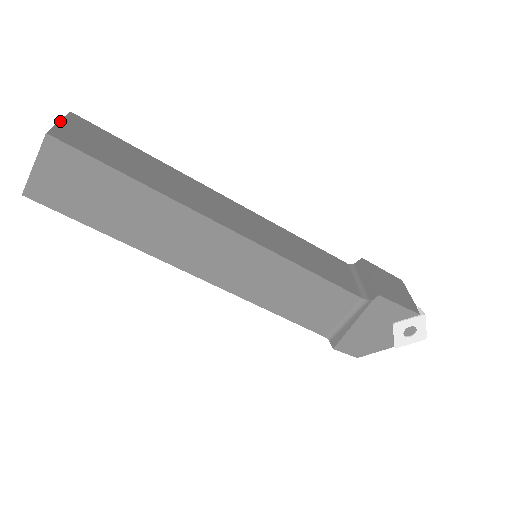
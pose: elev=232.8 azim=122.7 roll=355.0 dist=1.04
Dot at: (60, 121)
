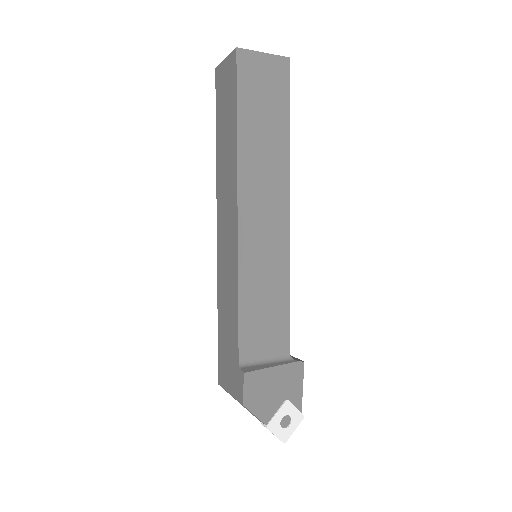
Dot at: occluded
